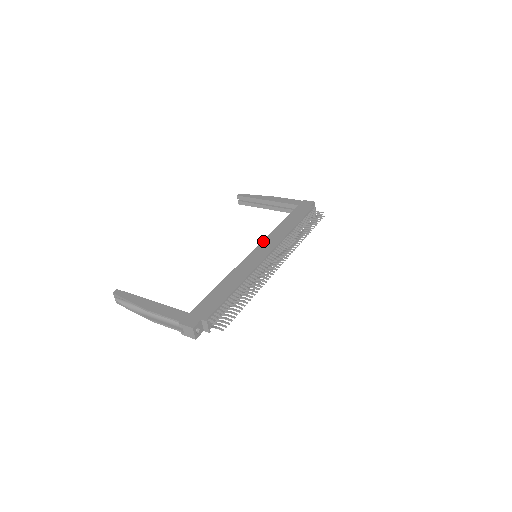
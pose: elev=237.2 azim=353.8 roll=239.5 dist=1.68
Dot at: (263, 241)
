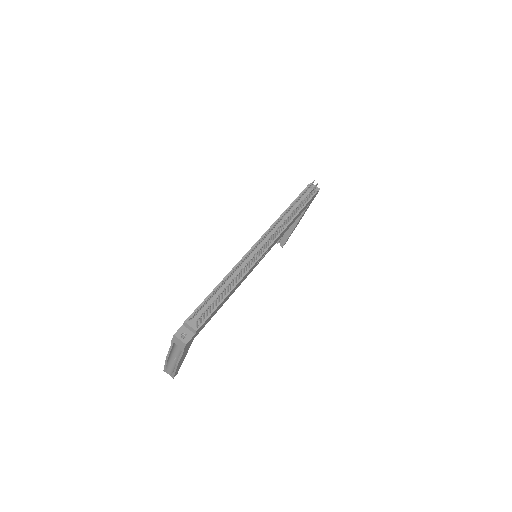
Dot at: occluded
